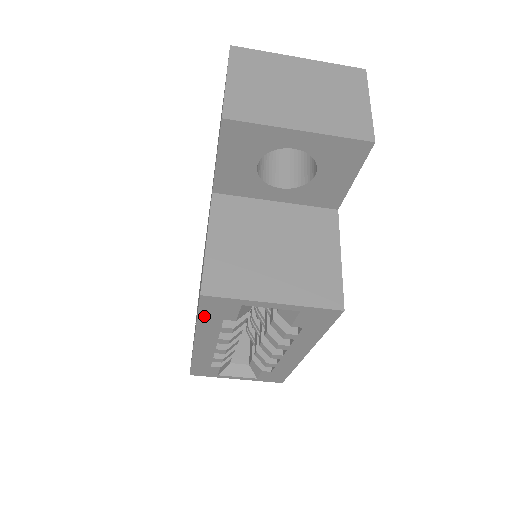
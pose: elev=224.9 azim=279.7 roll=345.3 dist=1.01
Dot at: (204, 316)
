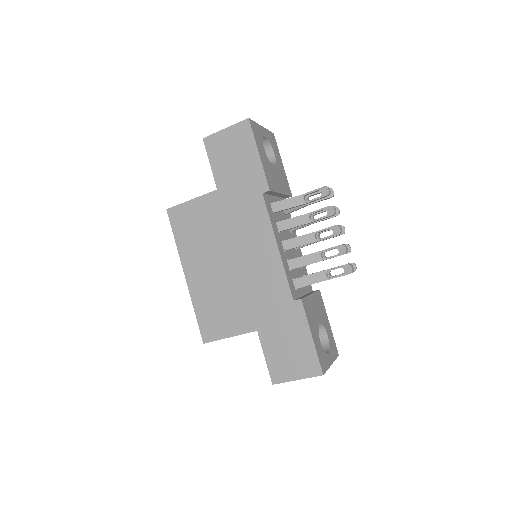
Dot at: (198, 319)
